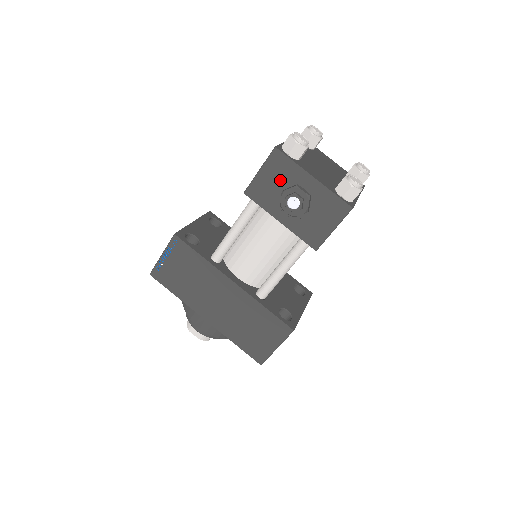
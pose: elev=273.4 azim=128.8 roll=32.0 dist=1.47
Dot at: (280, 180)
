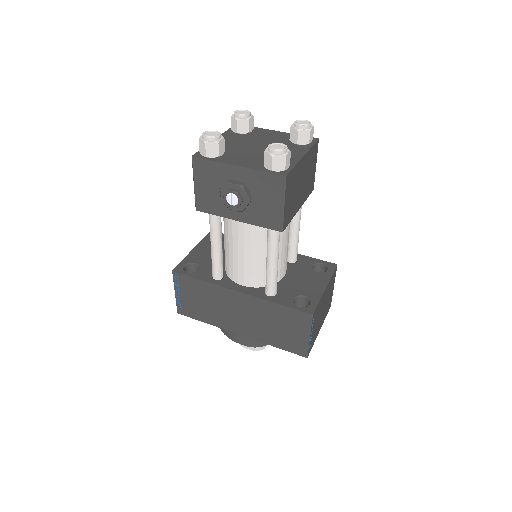
Dot at: (214, 183)
